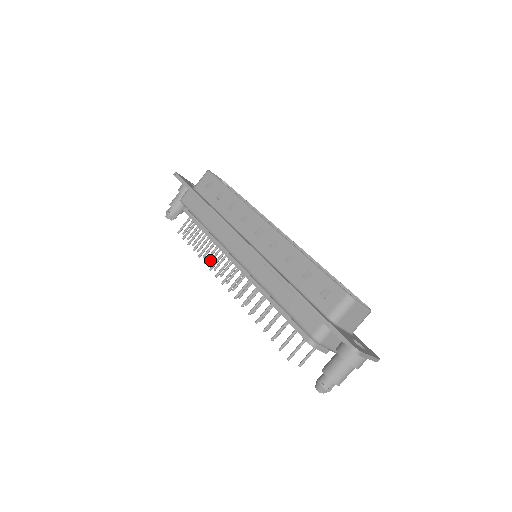
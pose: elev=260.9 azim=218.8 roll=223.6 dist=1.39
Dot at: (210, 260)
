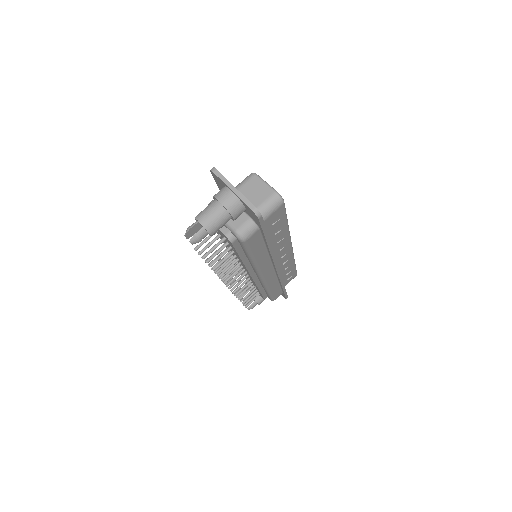
Dot at: (239, 294)
